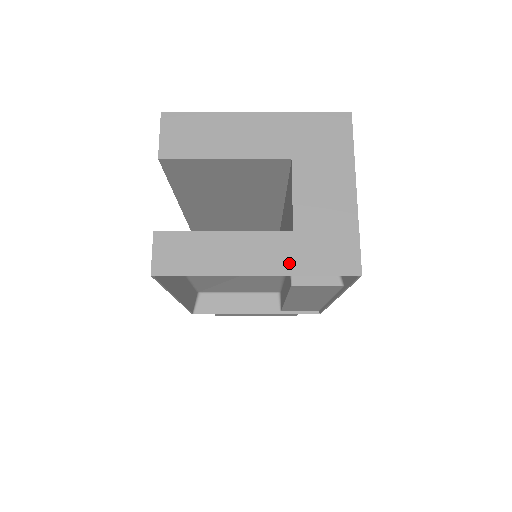
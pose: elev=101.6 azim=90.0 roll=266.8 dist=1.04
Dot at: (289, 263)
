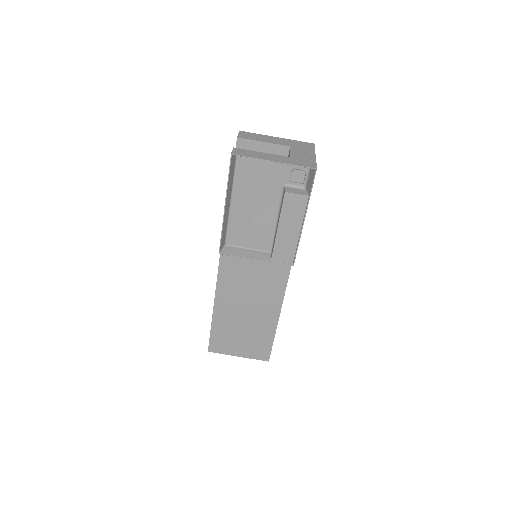
Dot at: (288, 162)
